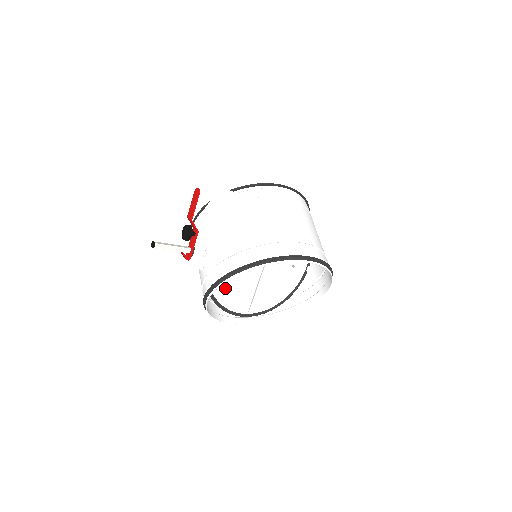
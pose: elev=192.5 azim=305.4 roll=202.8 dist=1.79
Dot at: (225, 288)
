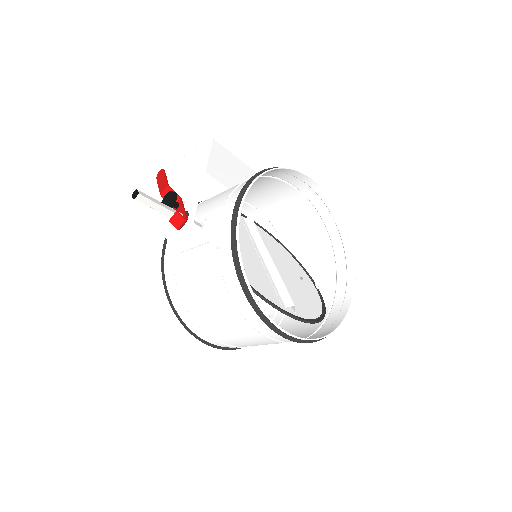
Dot at: (247, 273)
